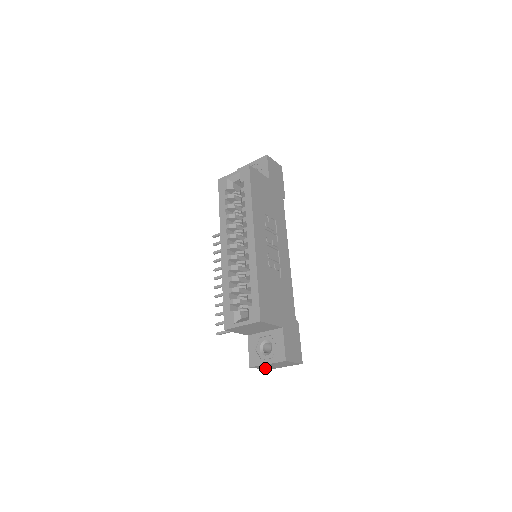
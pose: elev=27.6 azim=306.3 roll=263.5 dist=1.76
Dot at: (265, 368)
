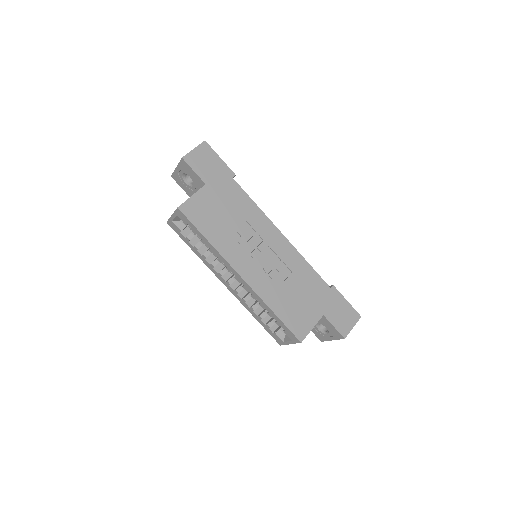
Dot at: occluded
